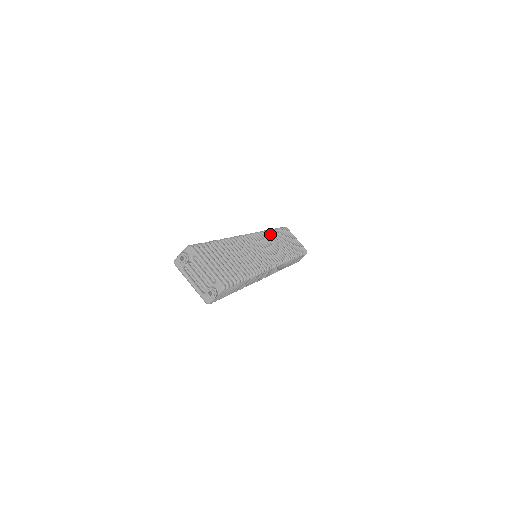
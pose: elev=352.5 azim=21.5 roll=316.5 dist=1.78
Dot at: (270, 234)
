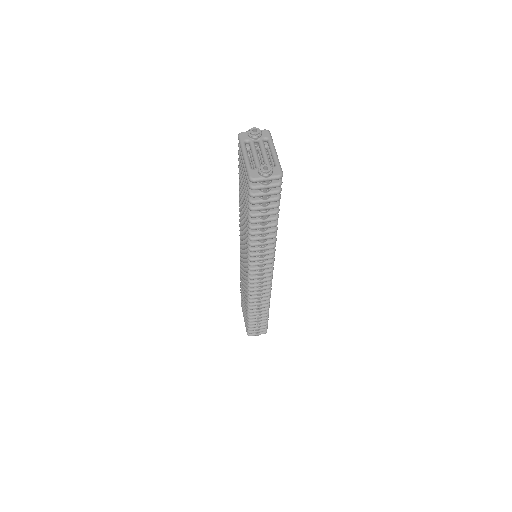
Dot at: occluded
